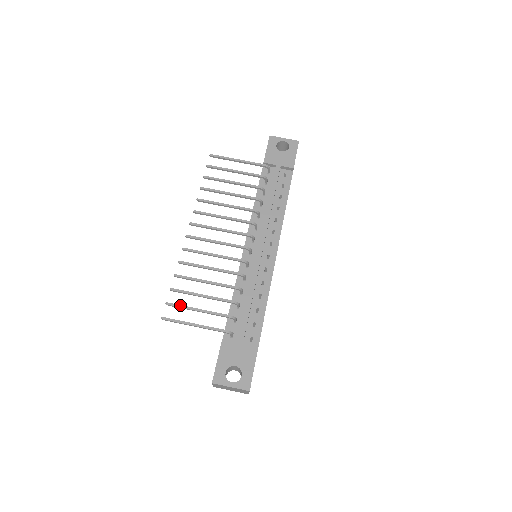
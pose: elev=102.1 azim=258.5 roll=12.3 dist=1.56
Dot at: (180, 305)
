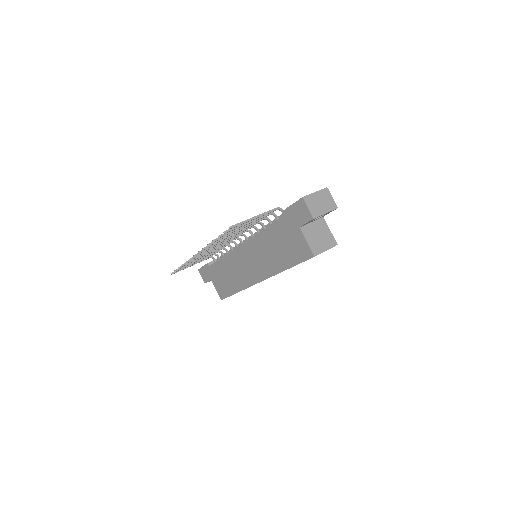
Dot at: occluded
